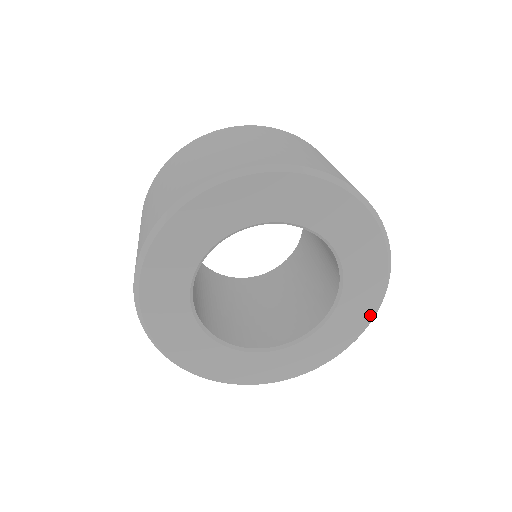
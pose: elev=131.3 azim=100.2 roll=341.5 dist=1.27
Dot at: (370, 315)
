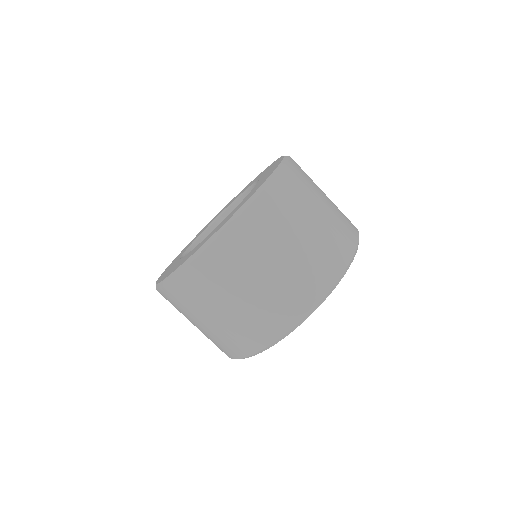
Dot at: occluded
